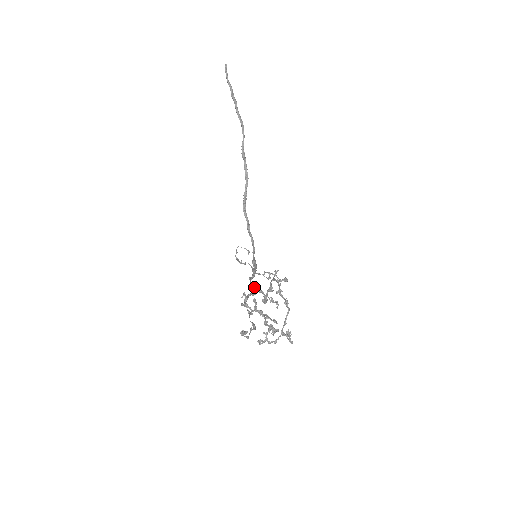
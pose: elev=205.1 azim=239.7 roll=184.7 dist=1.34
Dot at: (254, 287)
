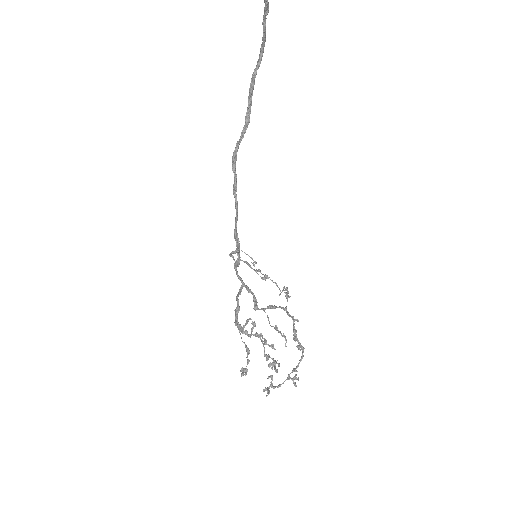
Dot at: (242, 284)
